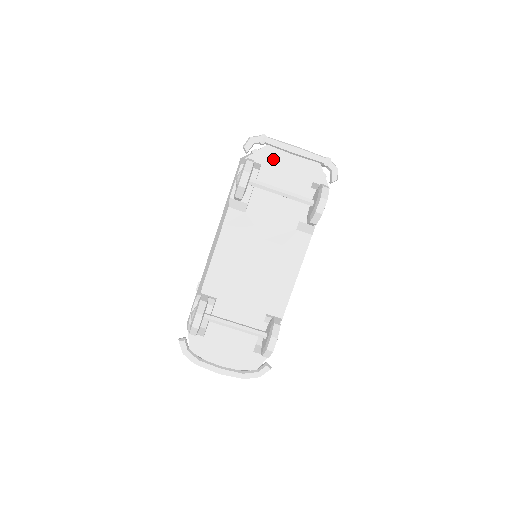
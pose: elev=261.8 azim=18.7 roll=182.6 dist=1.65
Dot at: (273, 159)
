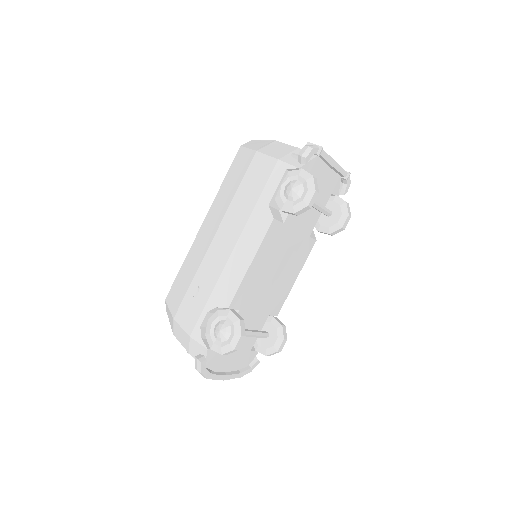
Dot at: (317, 170)
